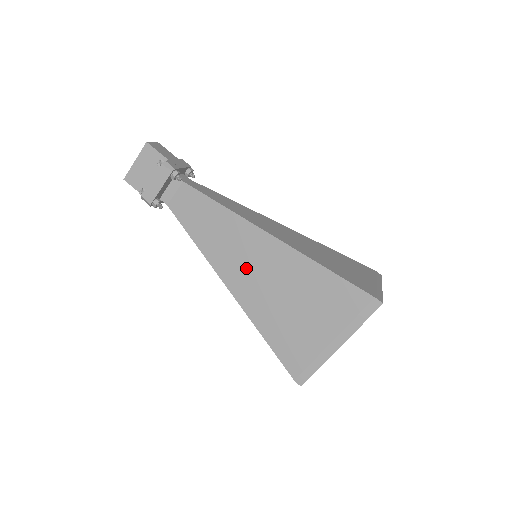
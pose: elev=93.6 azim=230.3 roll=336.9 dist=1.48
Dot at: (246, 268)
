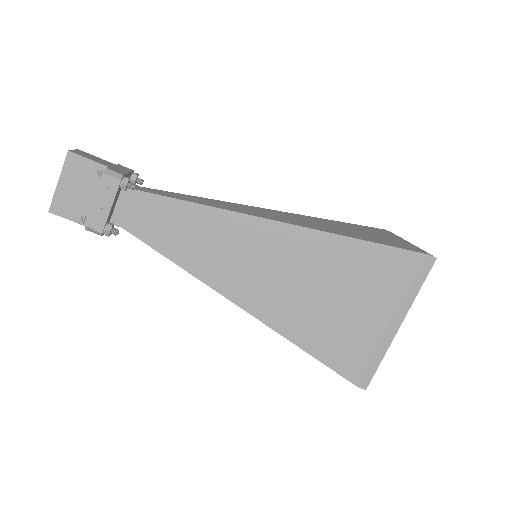
Dot at: (257, 273)
